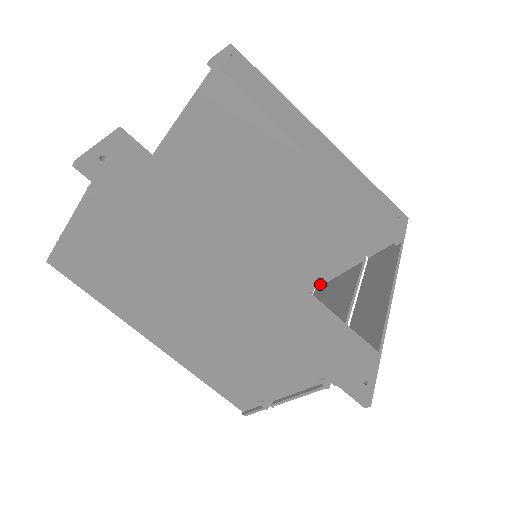
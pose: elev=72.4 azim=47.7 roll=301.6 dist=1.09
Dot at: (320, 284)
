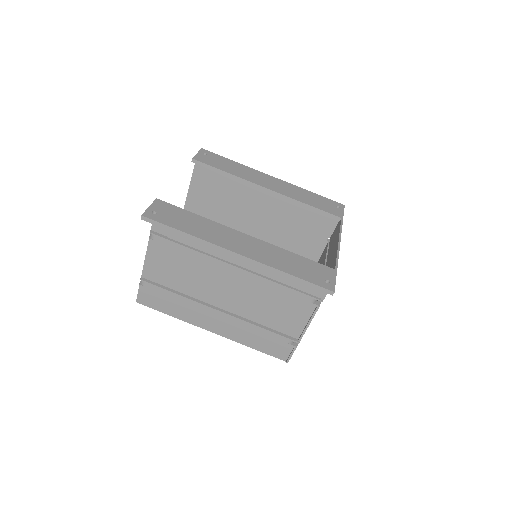
Dot at: occluded
